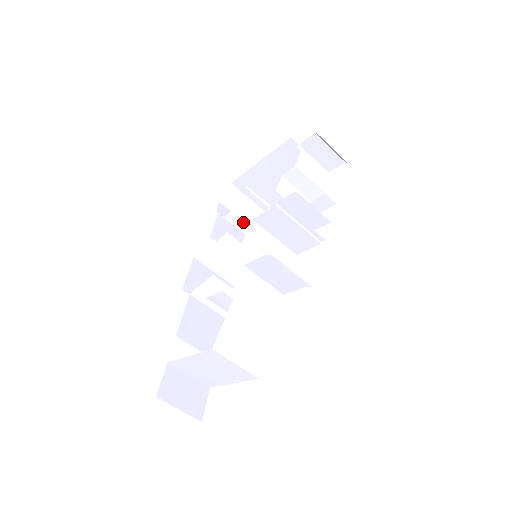
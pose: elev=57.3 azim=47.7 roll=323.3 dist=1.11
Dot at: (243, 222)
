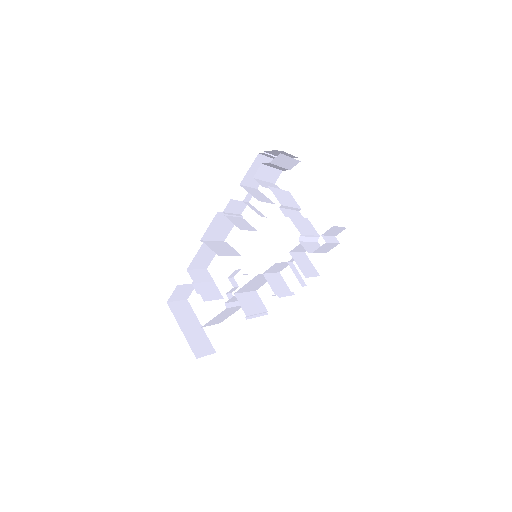
Dot at: (271, 186)
